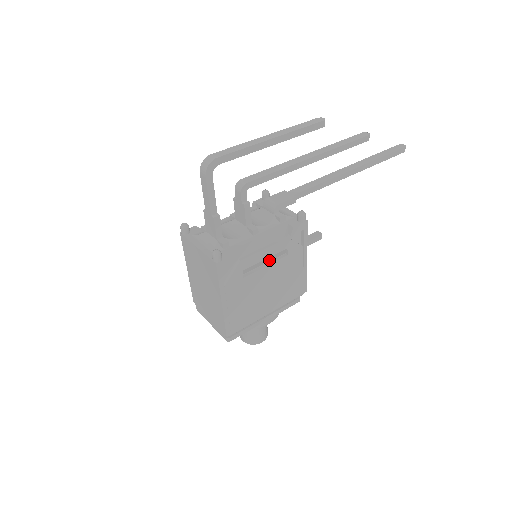
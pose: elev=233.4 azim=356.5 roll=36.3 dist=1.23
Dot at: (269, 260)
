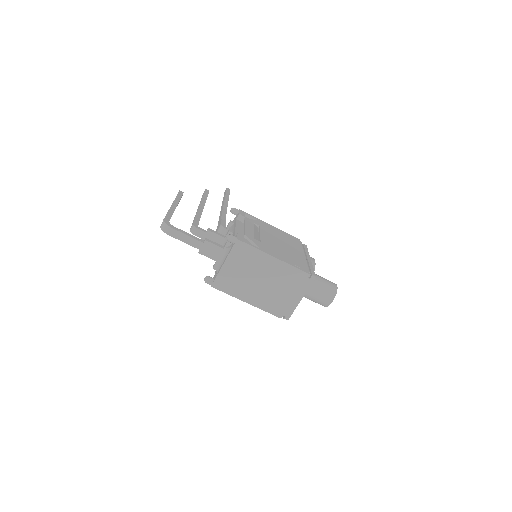
Dot at: (257, 233)
